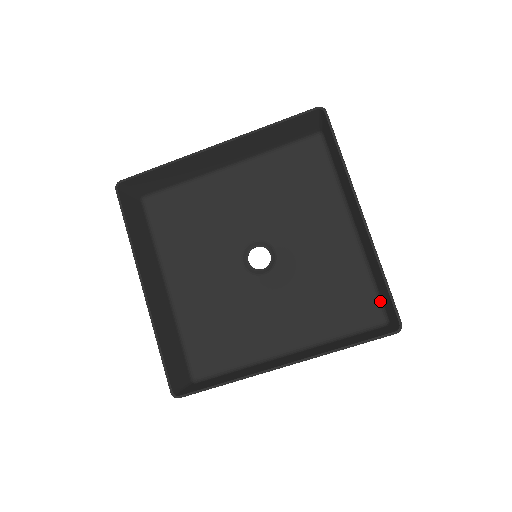
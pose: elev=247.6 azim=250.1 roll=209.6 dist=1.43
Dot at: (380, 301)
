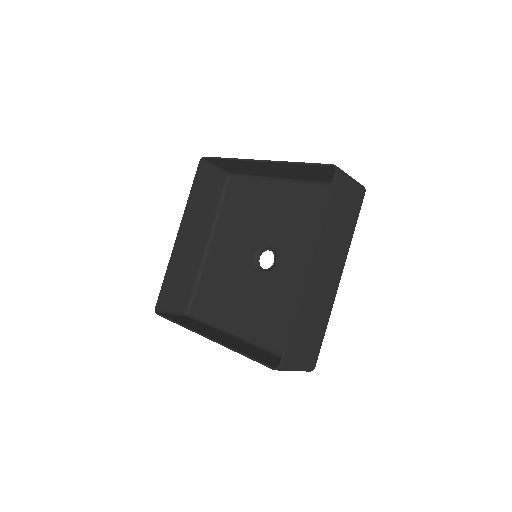
Dot at: occluded
